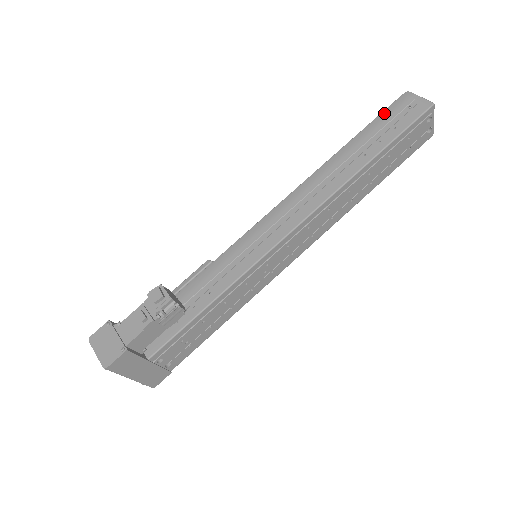
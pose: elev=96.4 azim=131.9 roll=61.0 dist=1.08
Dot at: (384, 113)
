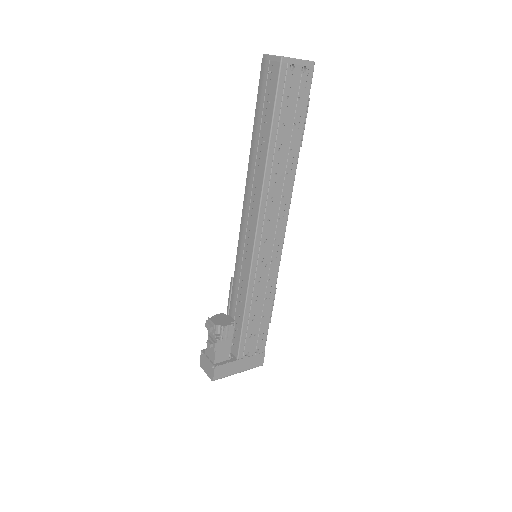
Dot at: (259, 90)
